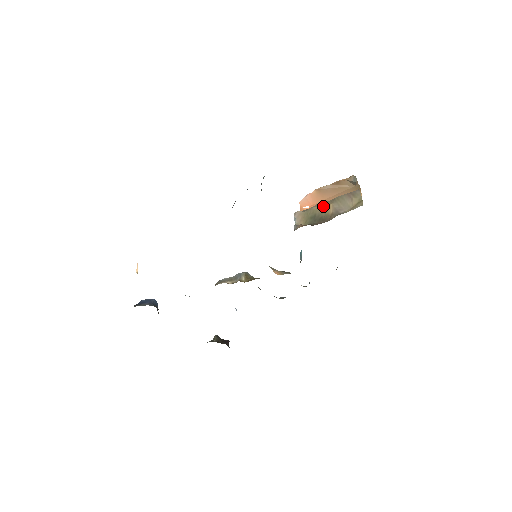
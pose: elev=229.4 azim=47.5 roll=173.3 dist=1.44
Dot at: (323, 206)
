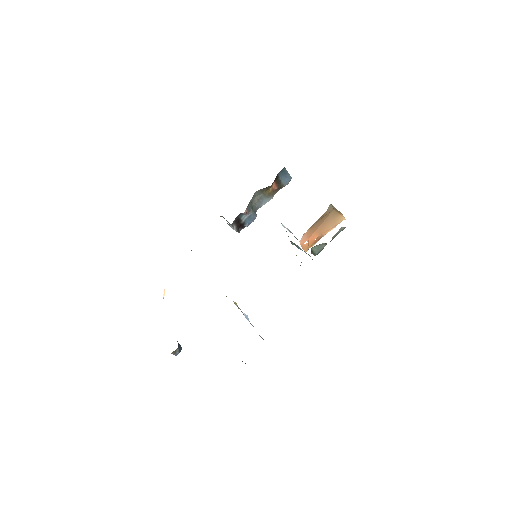
Dot at: occluded
